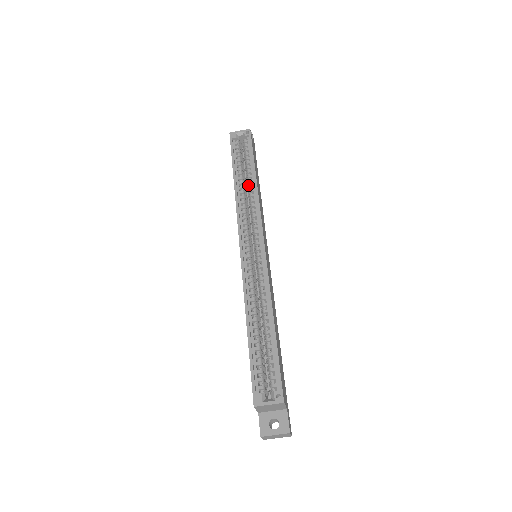
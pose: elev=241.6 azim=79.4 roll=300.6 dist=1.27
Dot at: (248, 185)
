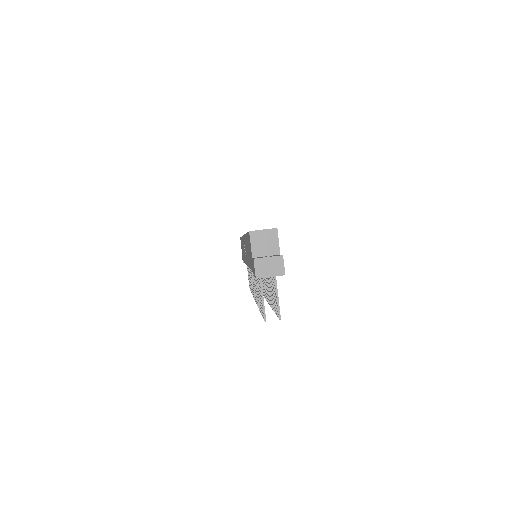
Dot at: occluded
